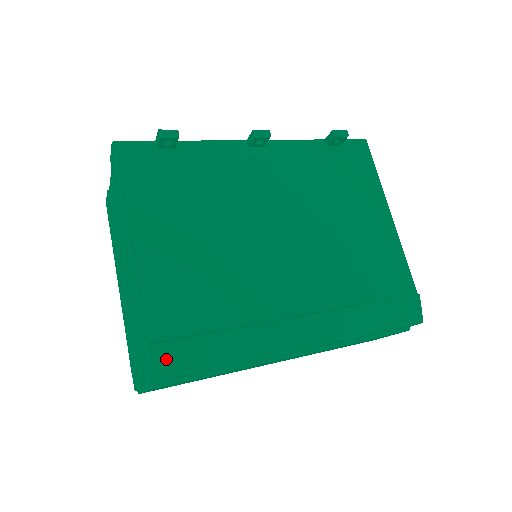
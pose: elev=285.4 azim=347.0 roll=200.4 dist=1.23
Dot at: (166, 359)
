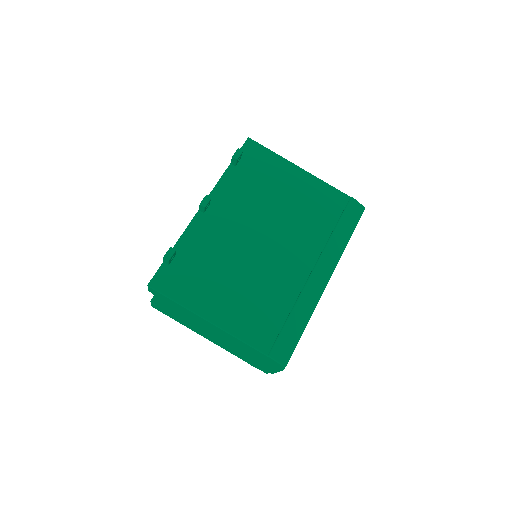
Dot at: (281, 352)
